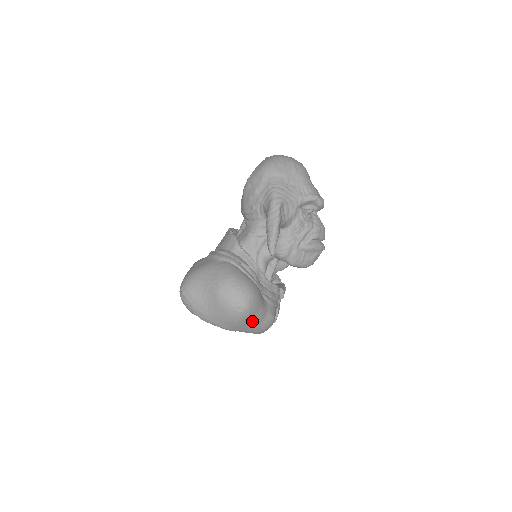
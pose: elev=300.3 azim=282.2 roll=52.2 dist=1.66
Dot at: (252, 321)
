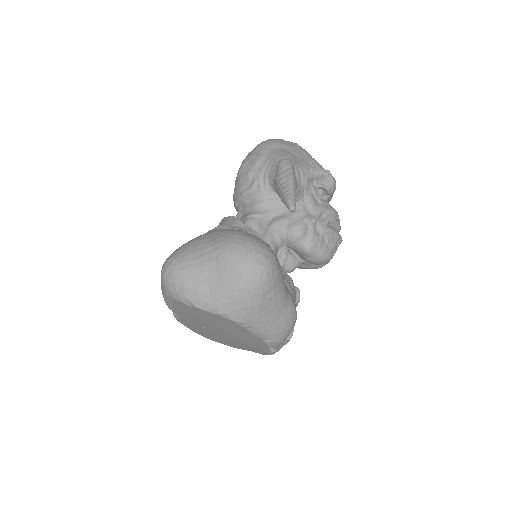
Dot at: (272, 301)
